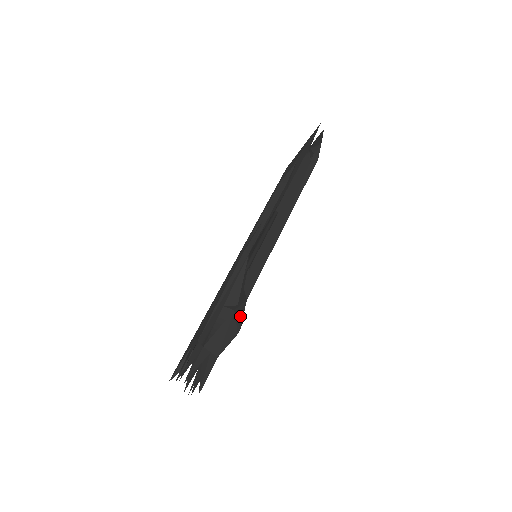
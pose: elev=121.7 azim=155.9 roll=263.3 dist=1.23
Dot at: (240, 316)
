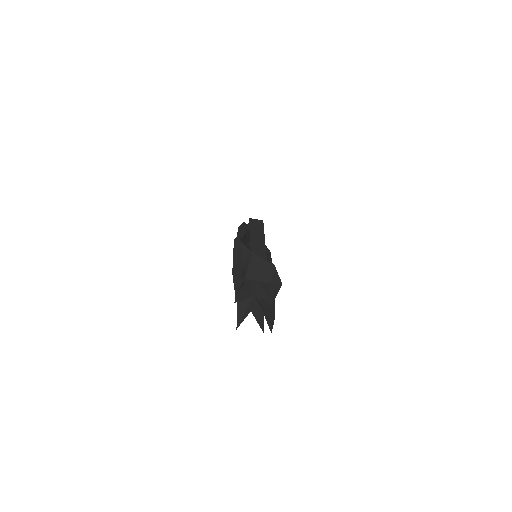
Dot at: occluded
